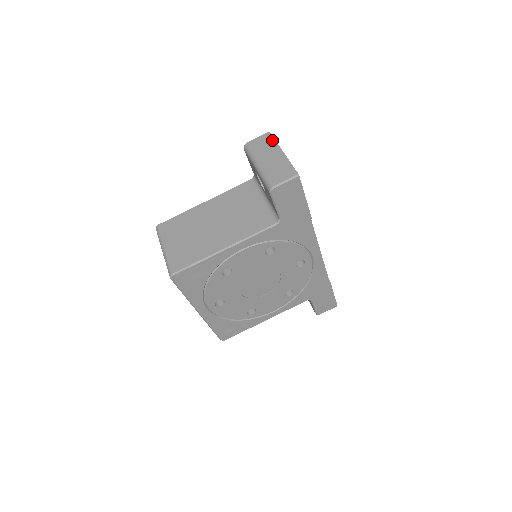
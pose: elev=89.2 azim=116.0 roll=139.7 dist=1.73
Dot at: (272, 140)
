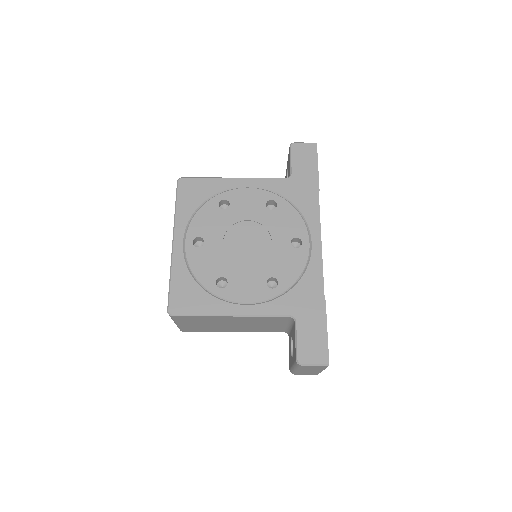
Dot at: (324, 368)
